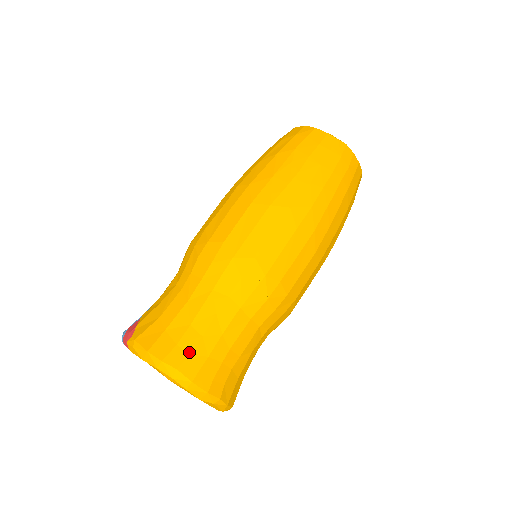
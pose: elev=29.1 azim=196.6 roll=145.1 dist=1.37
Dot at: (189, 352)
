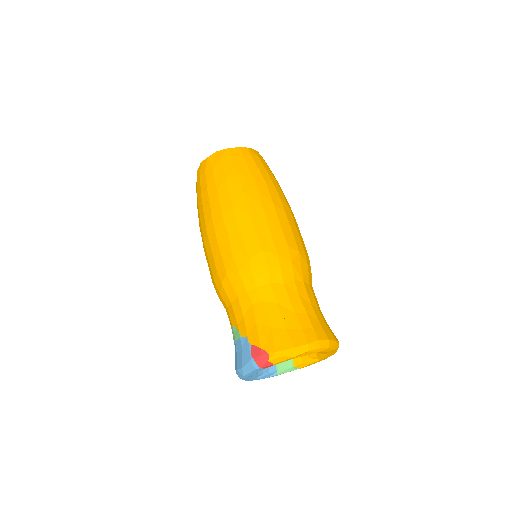
Dot at: (311, 327)
